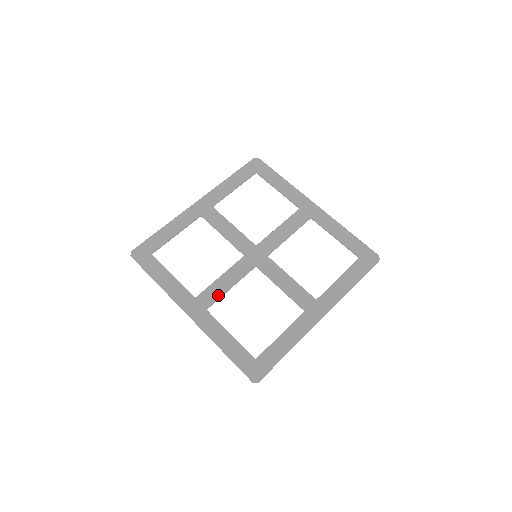
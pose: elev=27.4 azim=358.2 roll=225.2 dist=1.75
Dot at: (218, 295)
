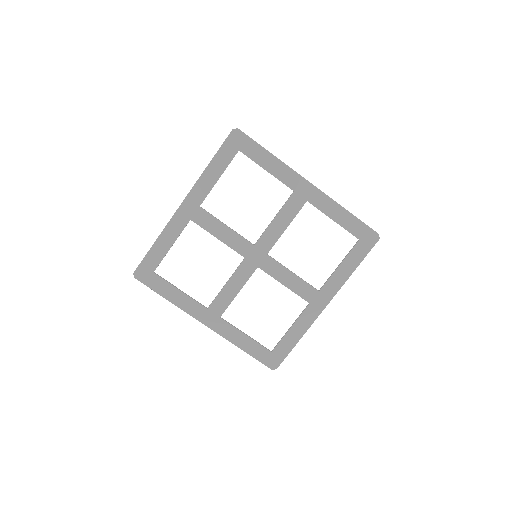
Dot at: (228, 303)
